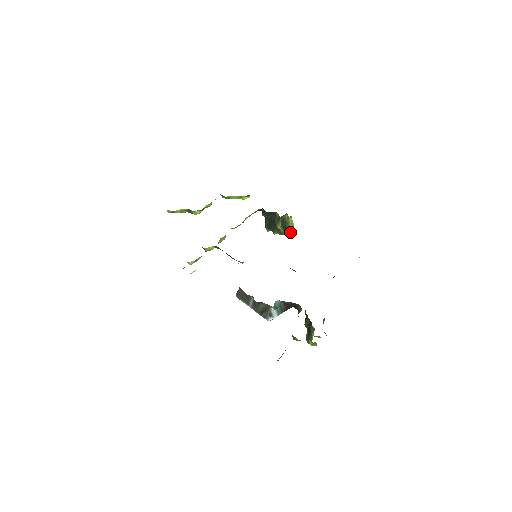
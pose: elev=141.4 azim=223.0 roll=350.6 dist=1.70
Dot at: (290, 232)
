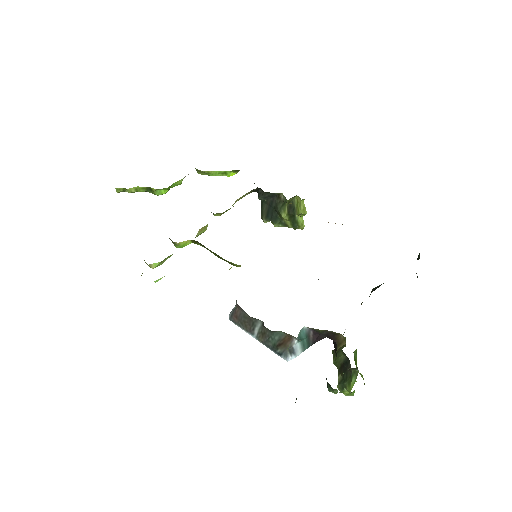
Dot at: (299, 223)
